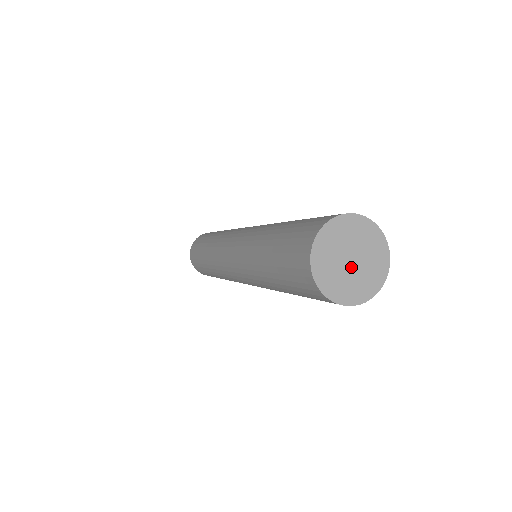
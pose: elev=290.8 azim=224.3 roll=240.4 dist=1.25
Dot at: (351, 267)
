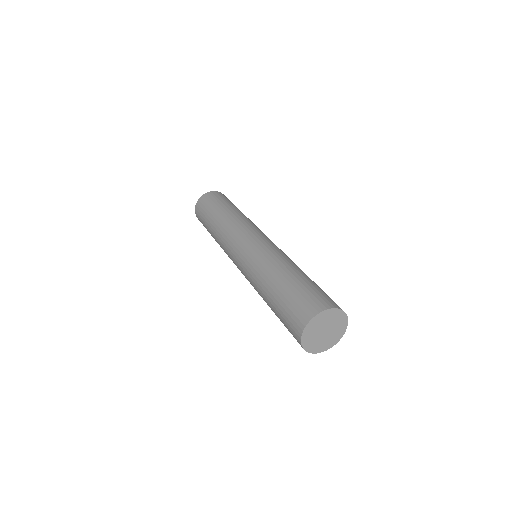
Dot at: (324, 335)
